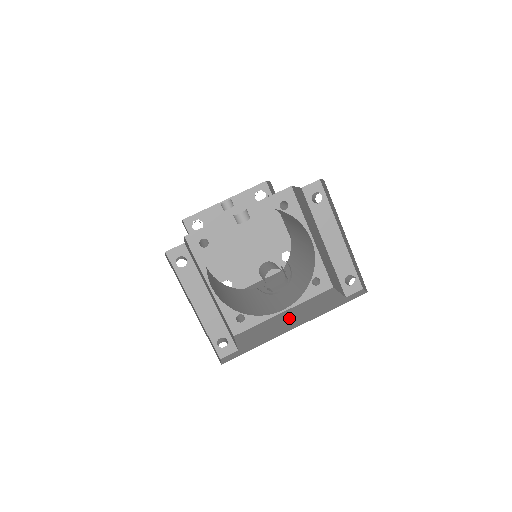
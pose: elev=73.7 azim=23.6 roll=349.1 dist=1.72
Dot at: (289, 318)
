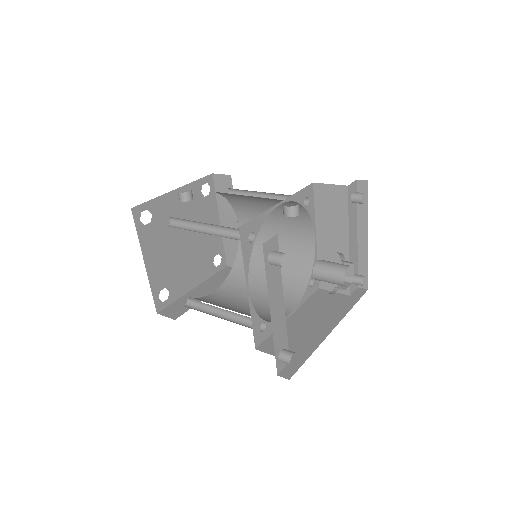
Dot at: (310, 321)
